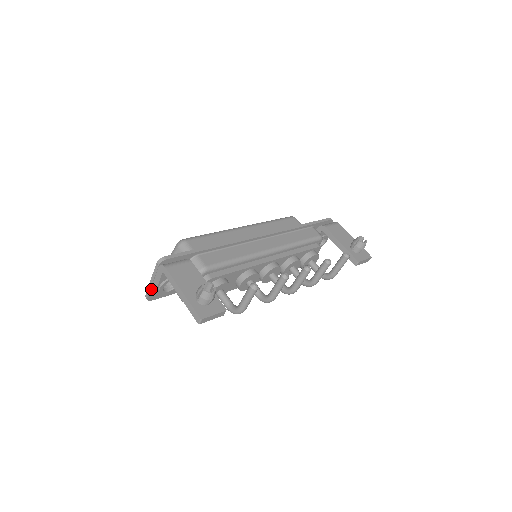
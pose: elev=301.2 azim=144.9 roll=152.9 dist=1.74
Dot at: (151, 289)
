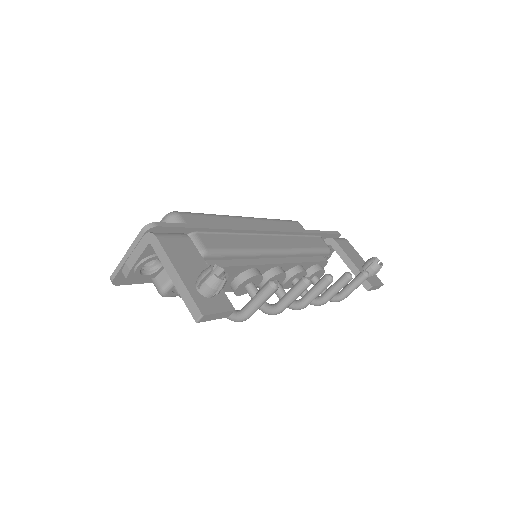
Dot at: (122, 267)
